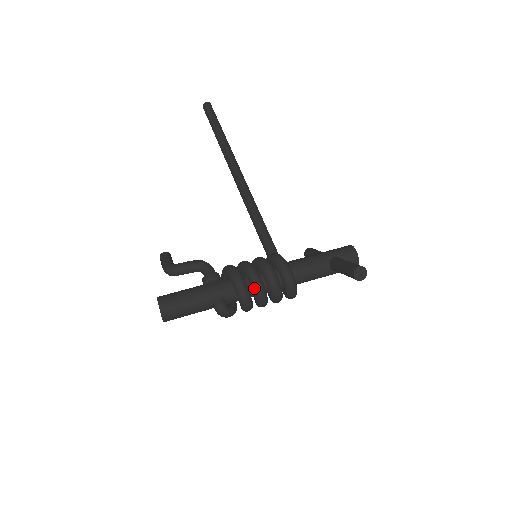
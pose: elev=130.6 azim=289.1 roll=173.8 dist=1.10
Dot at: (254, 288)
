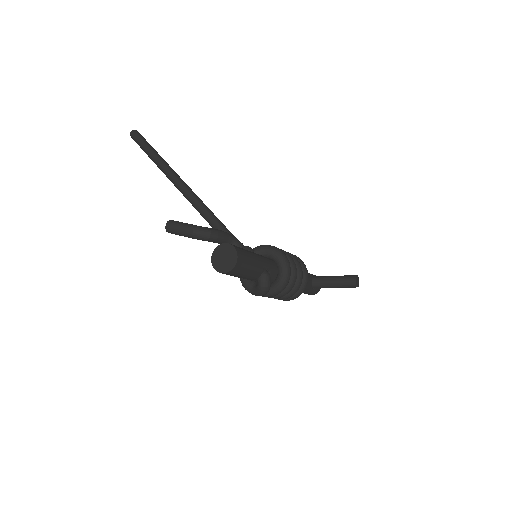
Dot at: (293, 269)
